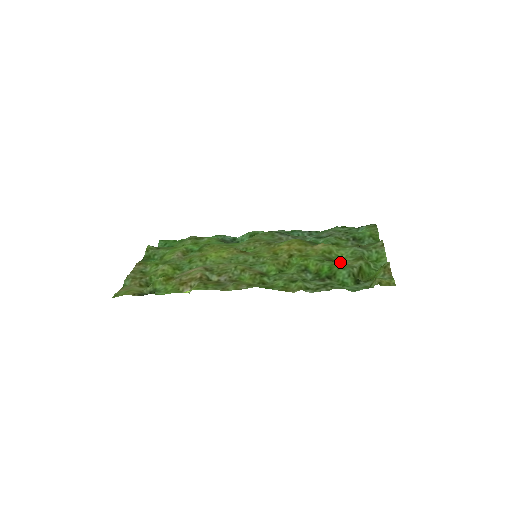
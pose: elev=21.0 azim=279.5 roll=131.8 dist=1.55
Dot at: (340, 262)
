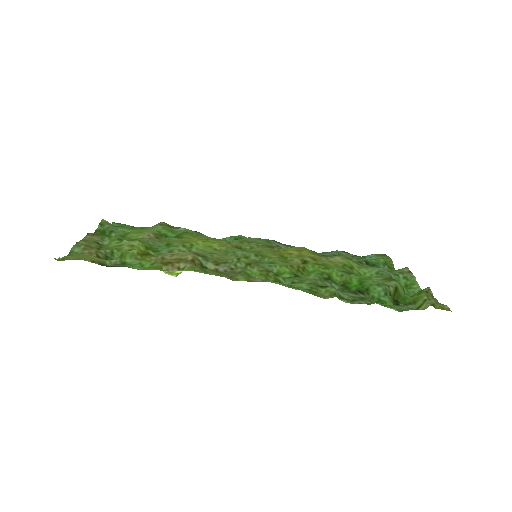
Dot at: occluded
